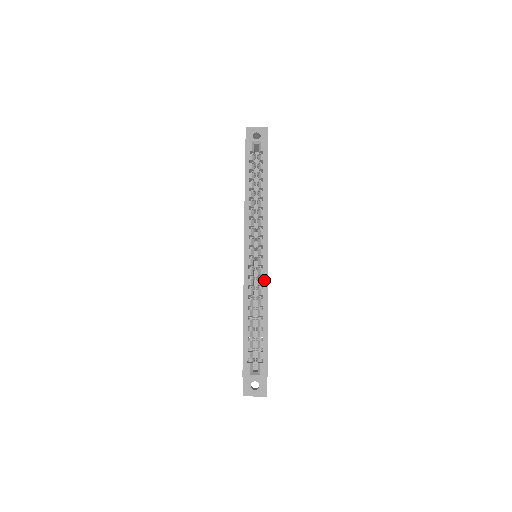
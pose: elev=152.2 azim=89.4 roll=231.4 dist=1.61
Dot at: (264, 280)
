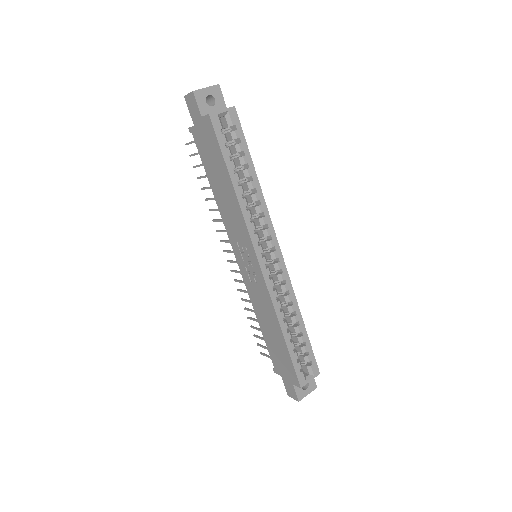
Dot at: (288, 284)
